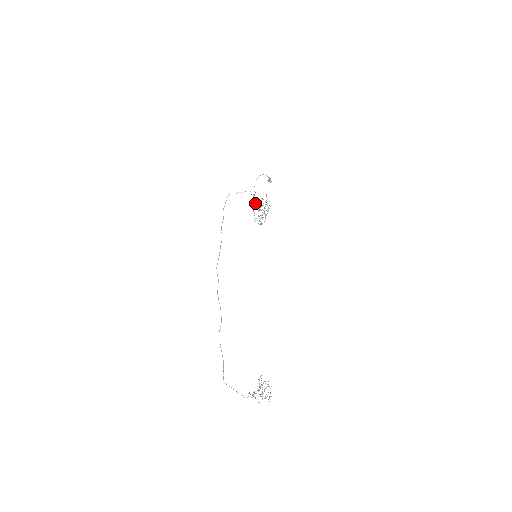
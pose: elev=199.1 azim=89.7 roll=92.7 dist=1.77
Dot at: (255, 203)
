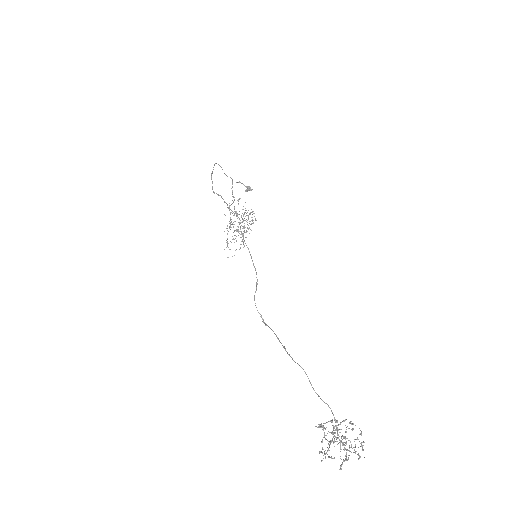
Dot at: (231, 219)
